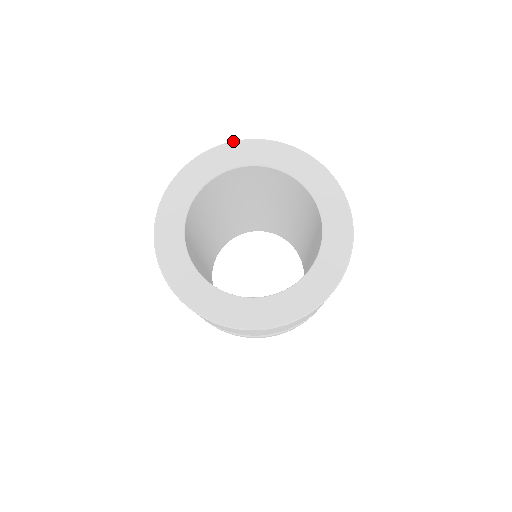
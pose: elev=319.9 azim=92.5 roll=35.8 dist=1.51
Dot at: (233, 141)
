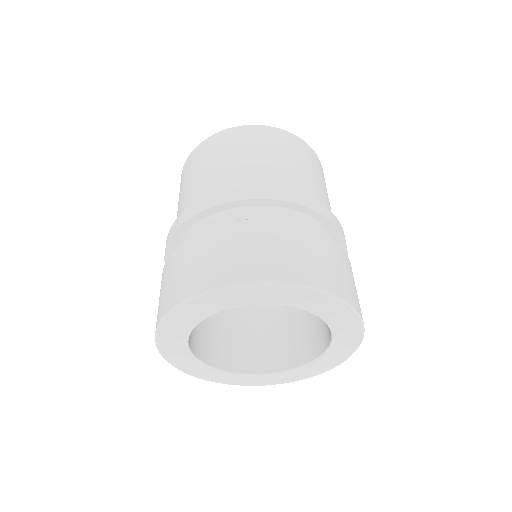
Dot at: (229, 288)
